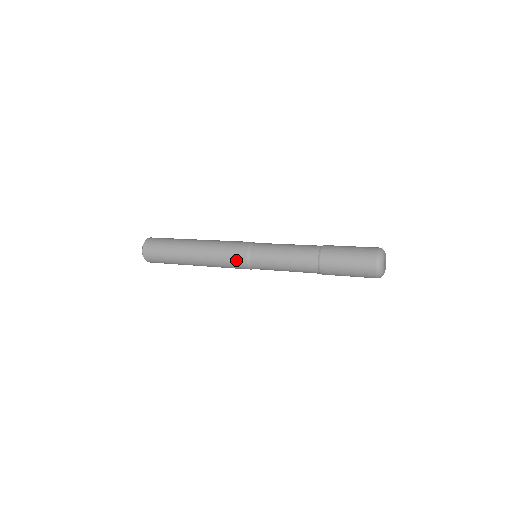
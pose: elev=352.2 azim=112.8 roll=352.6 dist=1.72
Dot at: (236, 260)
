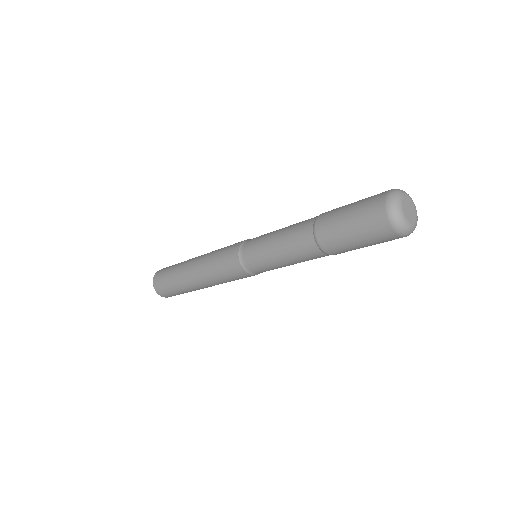
Dot at: (229, 252)
